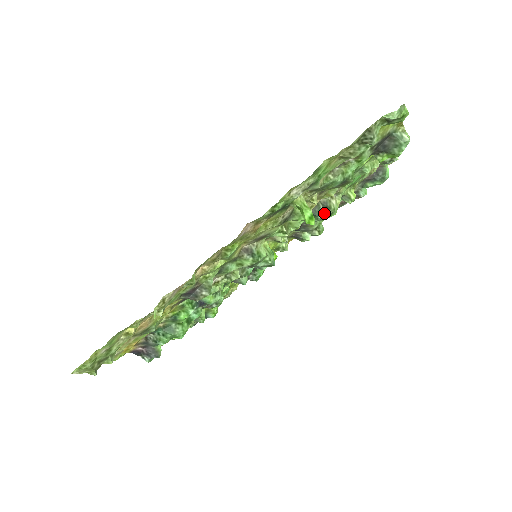
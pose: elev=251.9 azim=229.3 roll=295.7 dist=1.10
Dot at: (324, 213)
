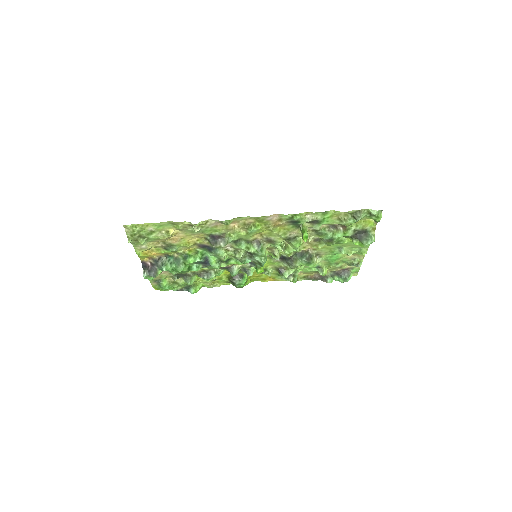
Dot at: (307, 259)
